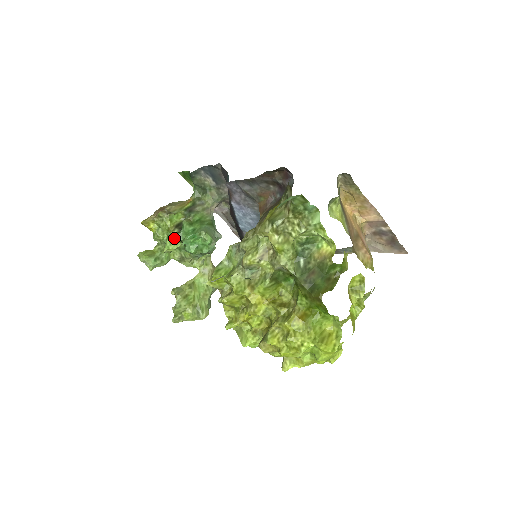
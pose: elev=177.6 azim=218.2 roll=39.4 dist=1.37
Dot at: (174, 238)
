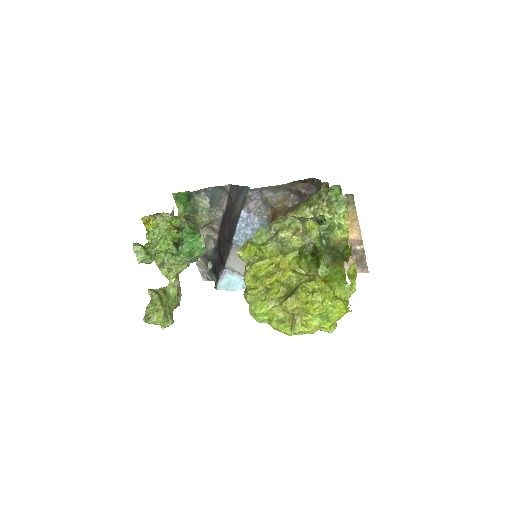
Dot at: (175, 235)
